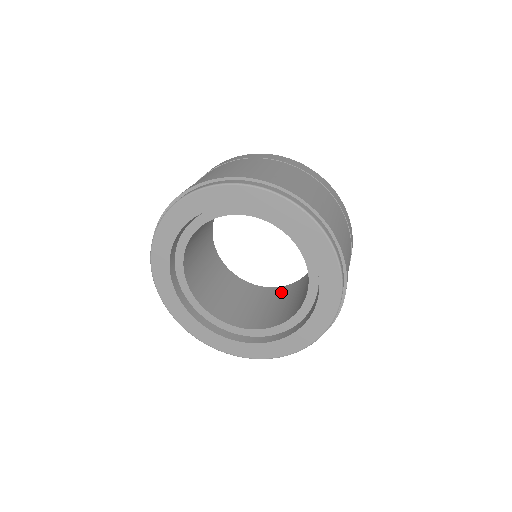
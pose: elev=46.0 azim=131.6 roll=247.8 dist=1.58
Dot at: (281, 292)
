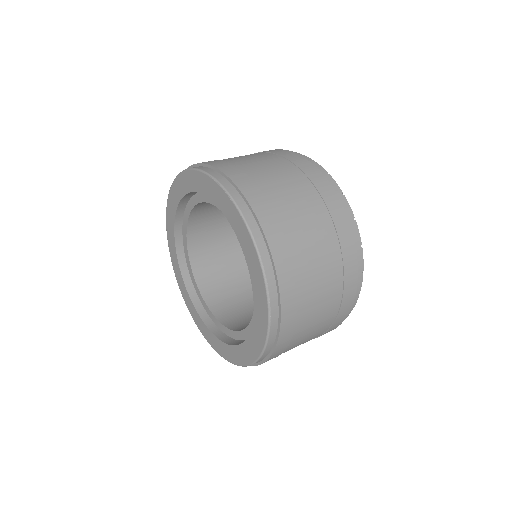
Dot at: occluded
